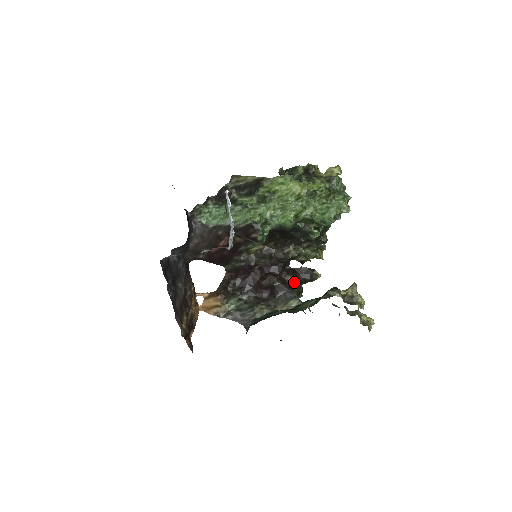
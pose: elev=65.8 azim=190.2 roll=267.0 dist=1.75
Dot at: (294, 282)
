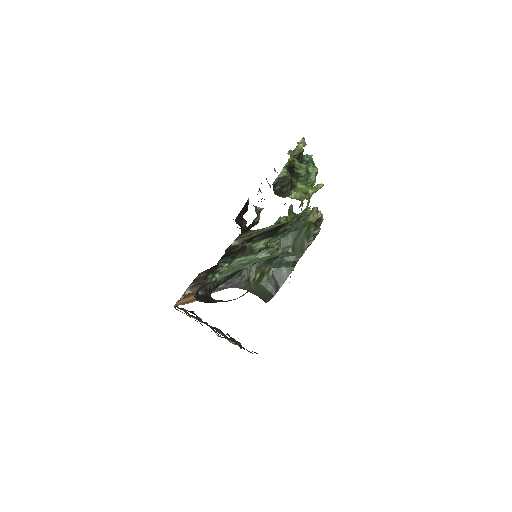
Dot at: occluded
